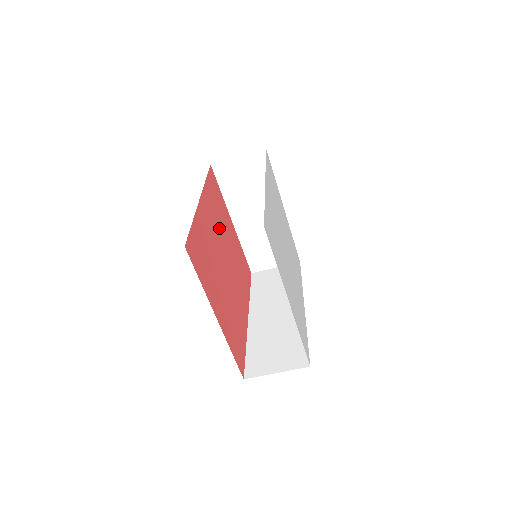
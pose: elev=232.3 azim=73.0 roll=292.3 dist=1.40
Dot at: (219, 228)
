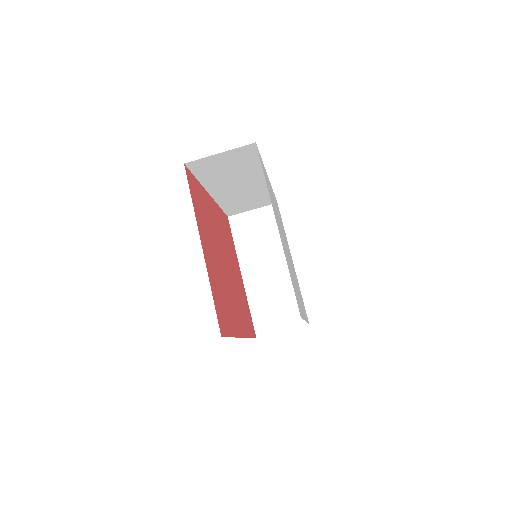
Dot at: (225, 243)
